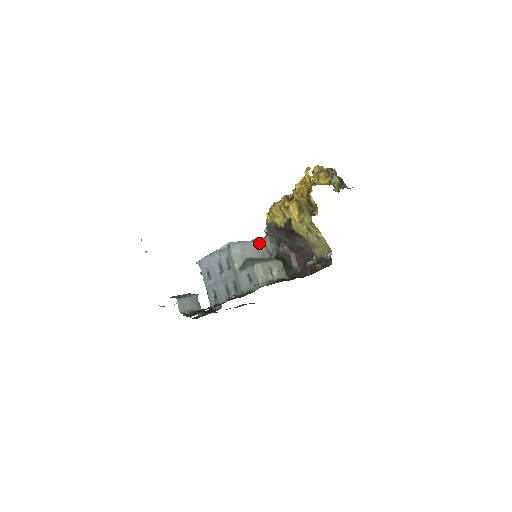
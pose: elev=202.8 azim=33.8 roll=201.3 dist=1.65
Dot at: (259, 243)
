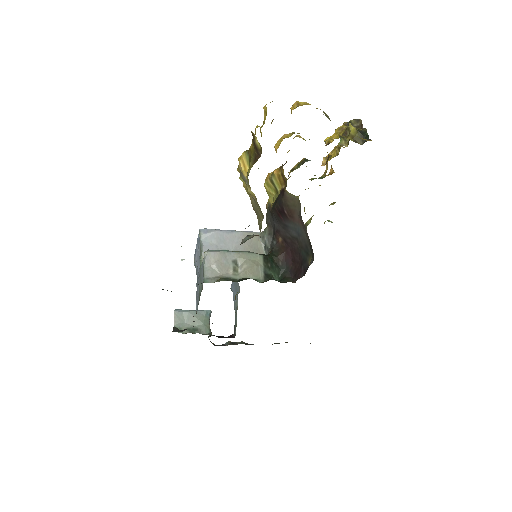
Dot at: occluded
